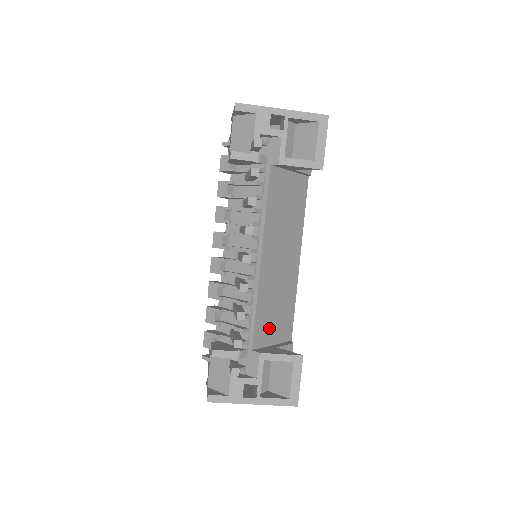
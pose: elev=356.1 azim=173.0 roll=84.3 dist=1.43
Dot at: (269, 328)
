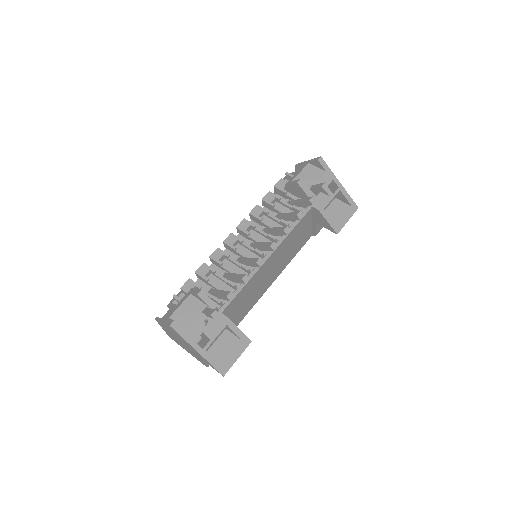
Dot at: (235, 309)
